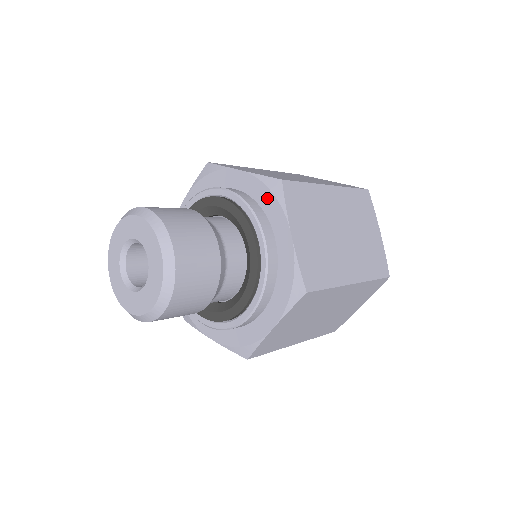
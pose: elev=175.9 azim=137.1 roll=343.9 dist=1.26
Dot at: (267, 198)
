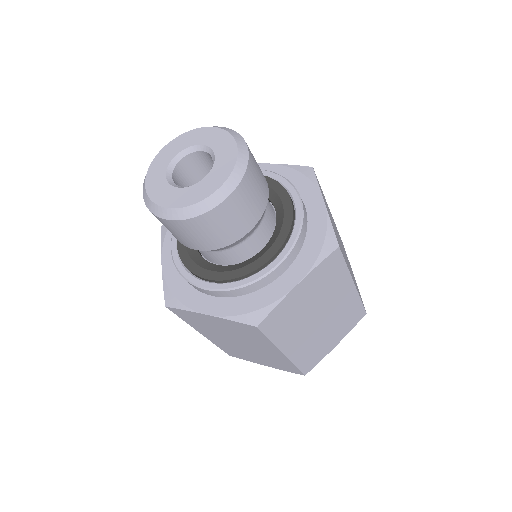
Dot at: (298, 179)
